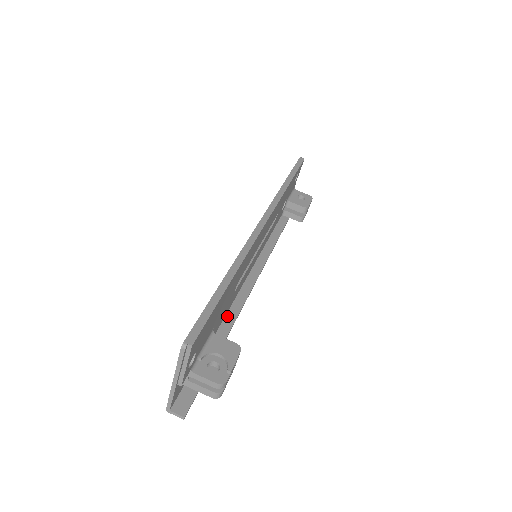
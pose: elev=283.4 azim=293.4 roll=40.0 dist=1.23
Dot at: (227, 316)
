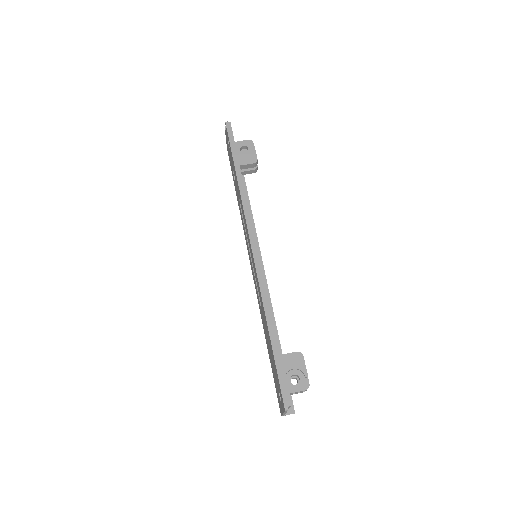
Dot at: occluded
